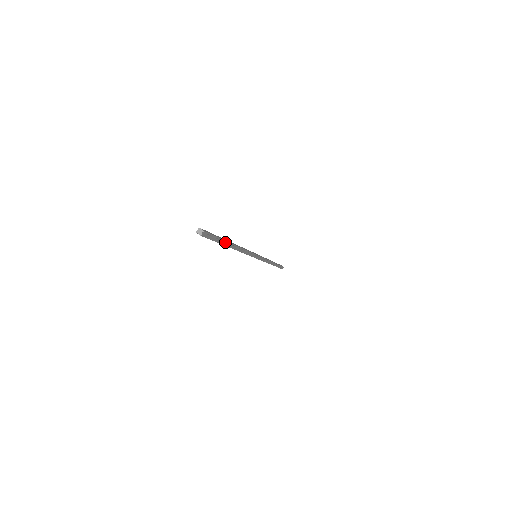
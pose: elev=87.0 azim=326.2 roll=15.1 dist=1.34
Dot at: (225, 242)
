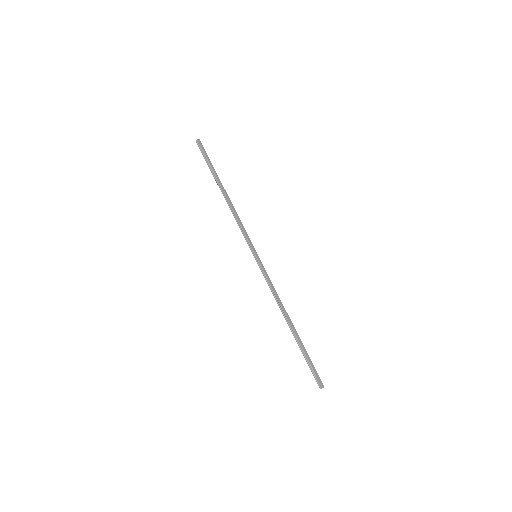
Dot at: (302, 344)
